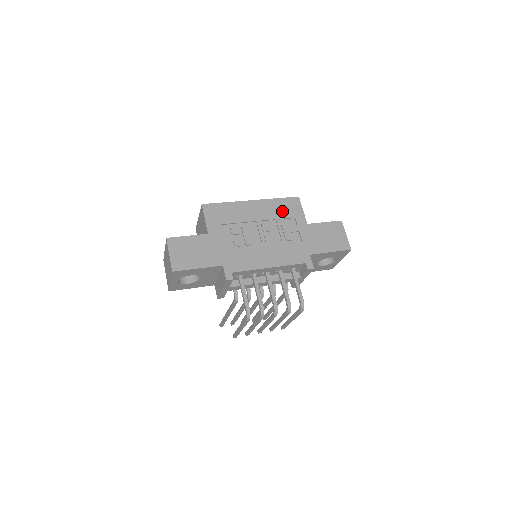
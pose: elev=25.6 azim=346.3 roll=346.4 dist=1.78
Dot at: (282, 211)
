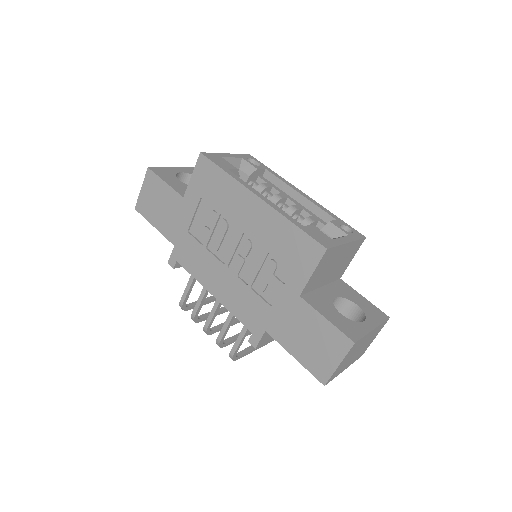
Dot at: (283, 247)
